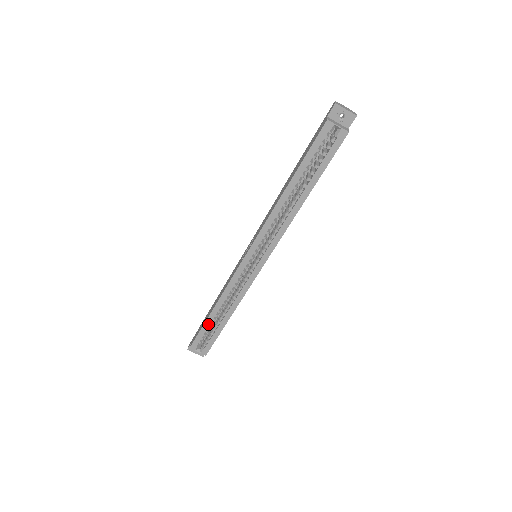
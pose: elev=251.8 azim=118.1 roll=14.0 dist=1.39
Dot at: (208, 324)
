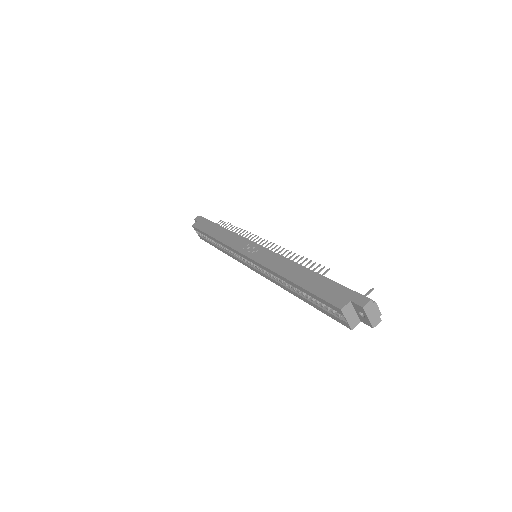
Dot at: (207, 235)
